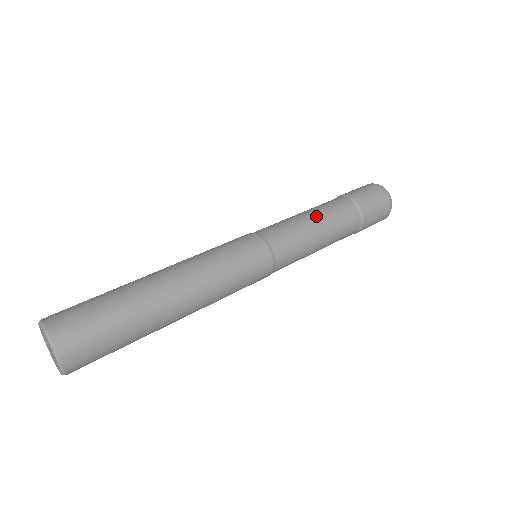
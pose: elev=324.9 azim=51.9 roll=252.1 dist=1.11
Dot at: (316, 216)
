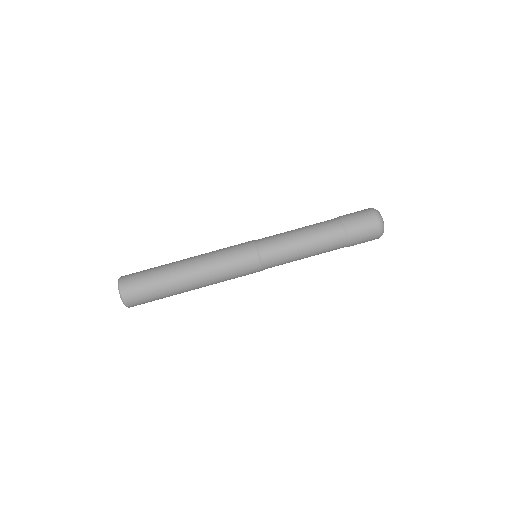
Dot at: (309, 254)
